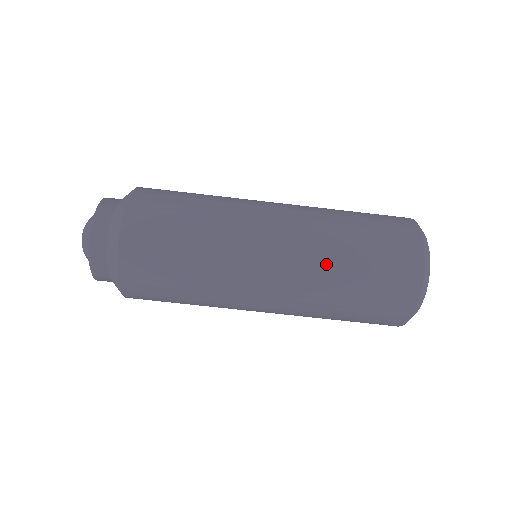
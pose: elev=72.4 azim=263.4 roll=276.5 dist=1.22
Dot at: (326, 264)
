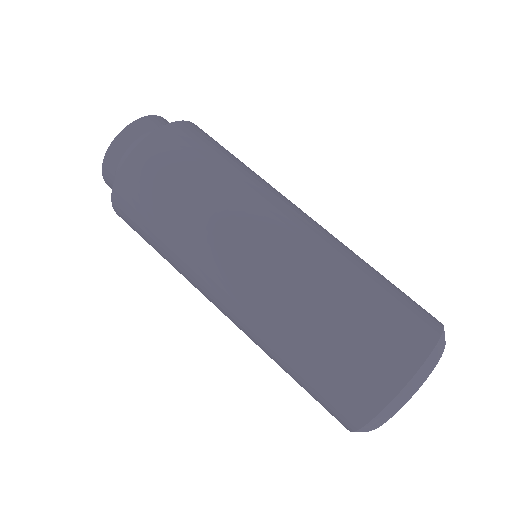
Dot at: (342, 259)
